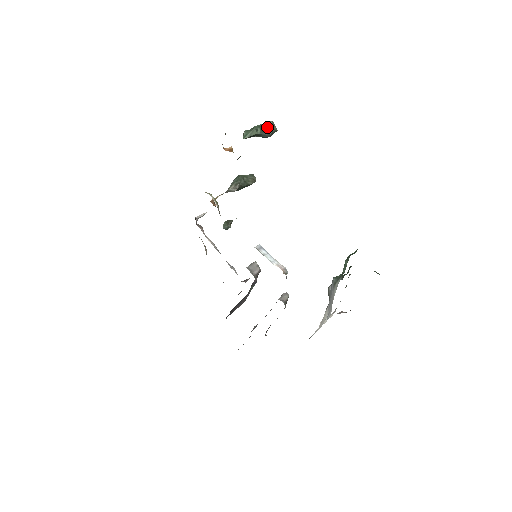
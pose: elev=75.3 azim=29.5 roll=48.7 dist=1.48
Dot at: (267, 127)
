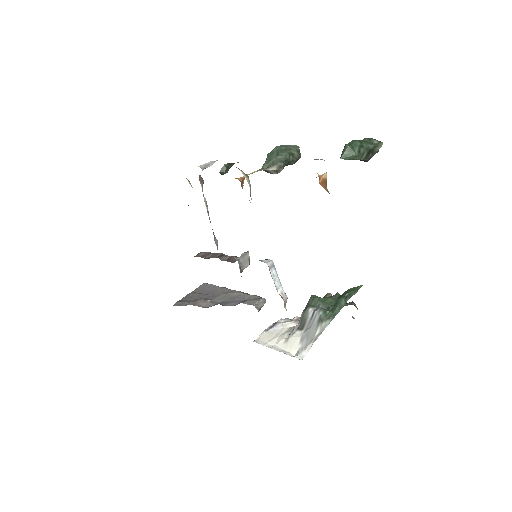
Dot at: (373, 150)
